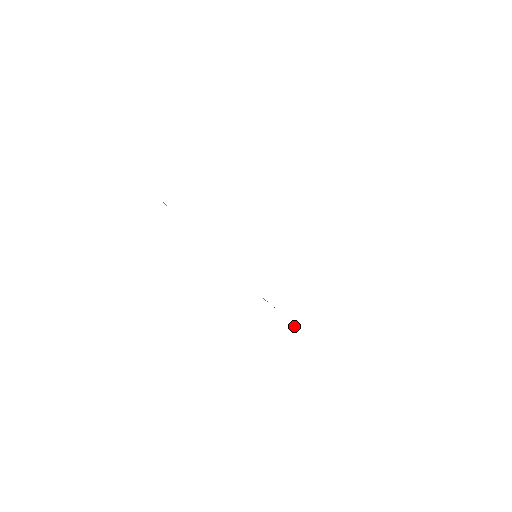
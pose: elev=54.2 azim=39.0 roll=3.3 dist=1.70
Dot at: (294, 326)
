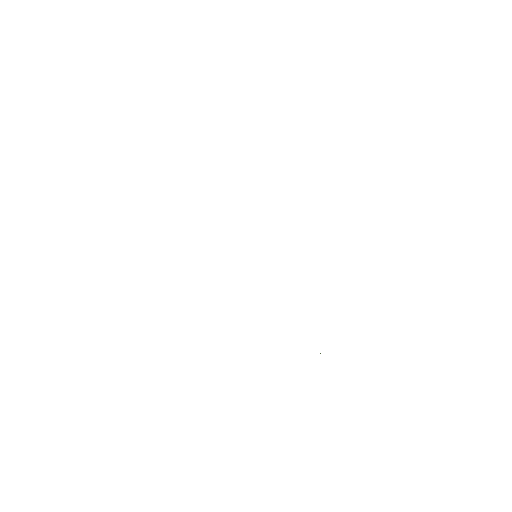
Dot at: occluded
